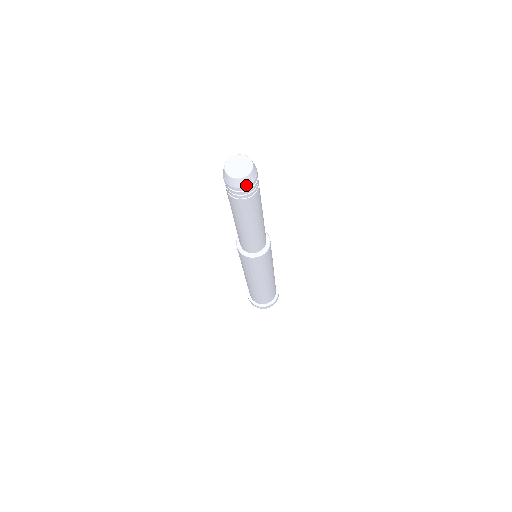
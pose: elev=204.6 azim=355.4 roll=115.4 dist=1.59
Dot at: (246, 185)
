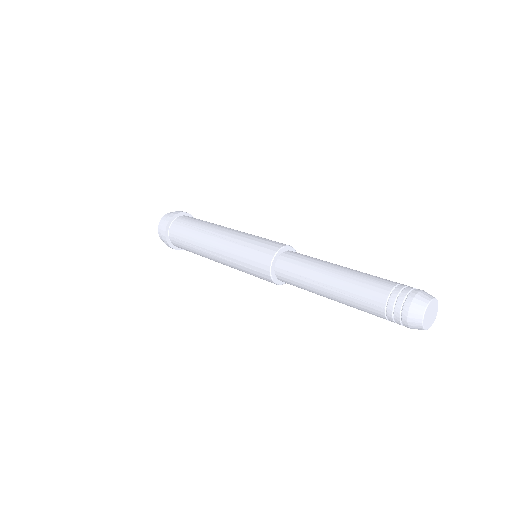
Dot at: occluded
